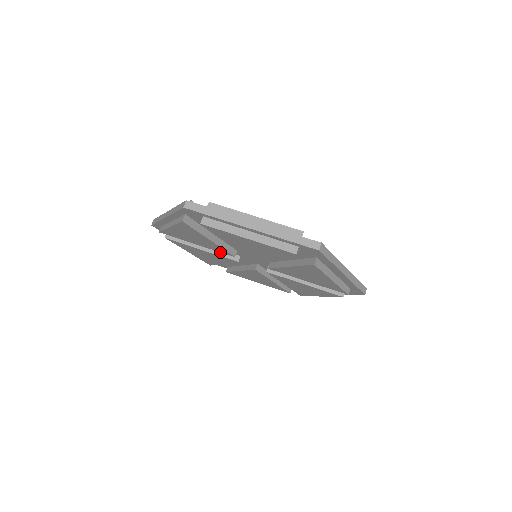
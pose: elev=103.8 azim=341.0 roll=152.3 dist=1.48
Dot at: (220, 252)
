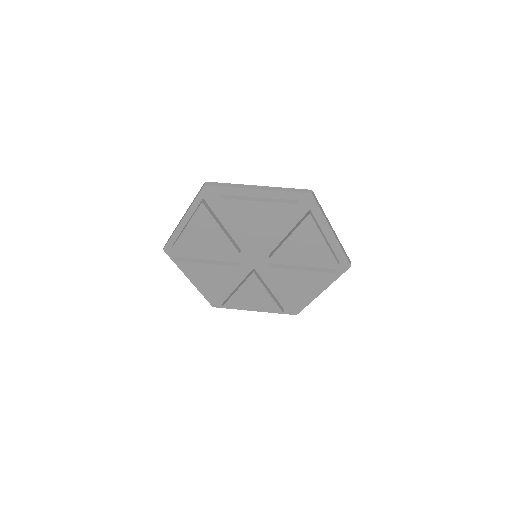
Dot at: (245, 279)
